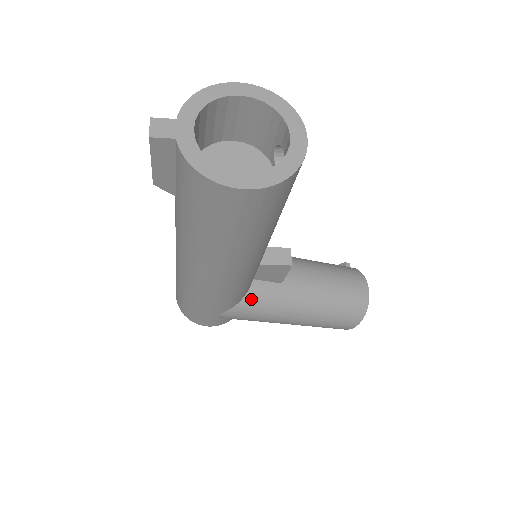
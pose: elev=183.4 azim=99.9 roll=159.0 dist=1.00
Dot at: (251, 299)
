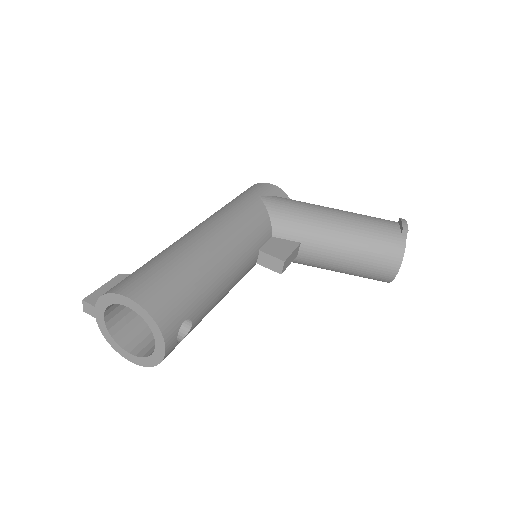
Dot at: occluded
